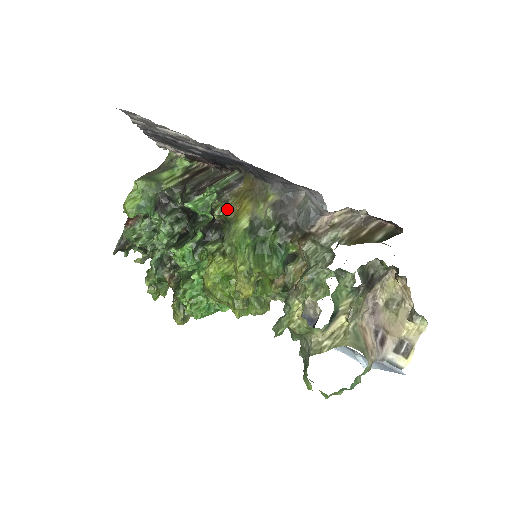
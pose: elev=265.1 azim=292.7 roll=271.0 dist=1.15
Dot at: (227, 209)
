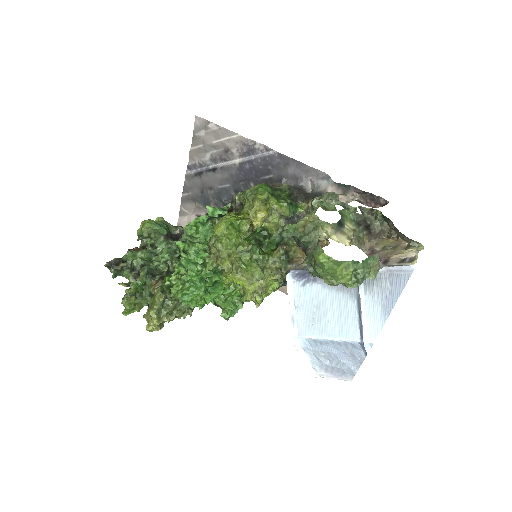
Dot at: occluded
